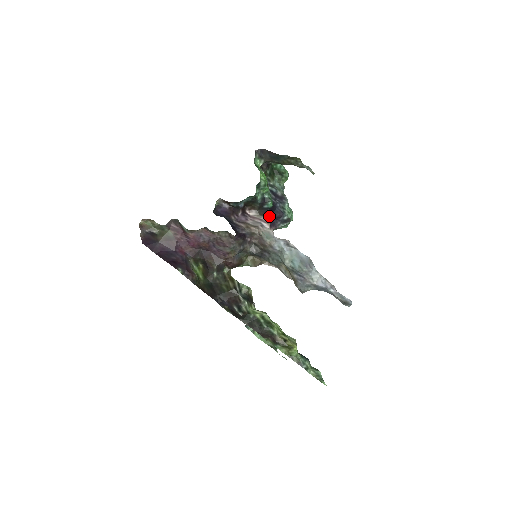
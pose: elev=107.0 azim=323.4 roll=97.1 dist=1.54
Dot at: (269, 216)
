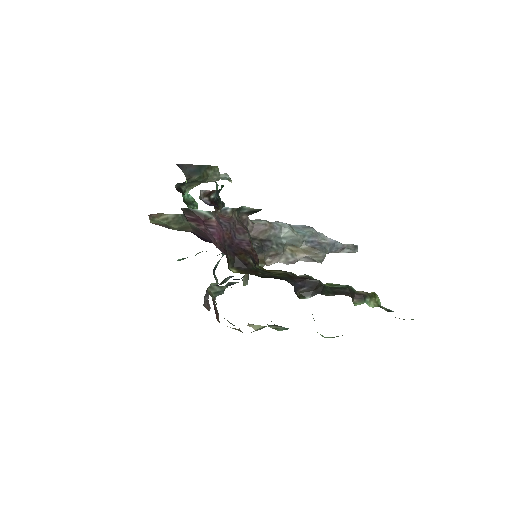
Dot at: occluded
